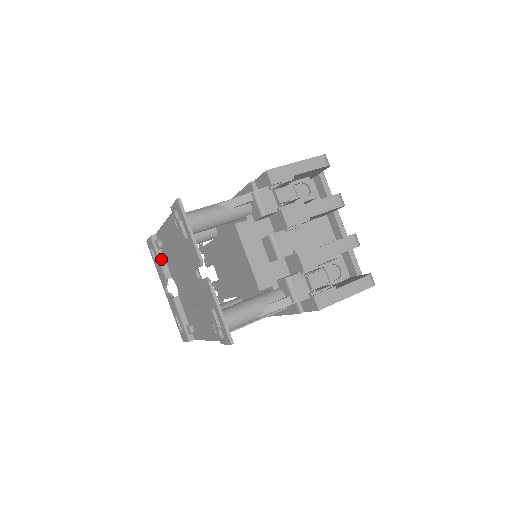
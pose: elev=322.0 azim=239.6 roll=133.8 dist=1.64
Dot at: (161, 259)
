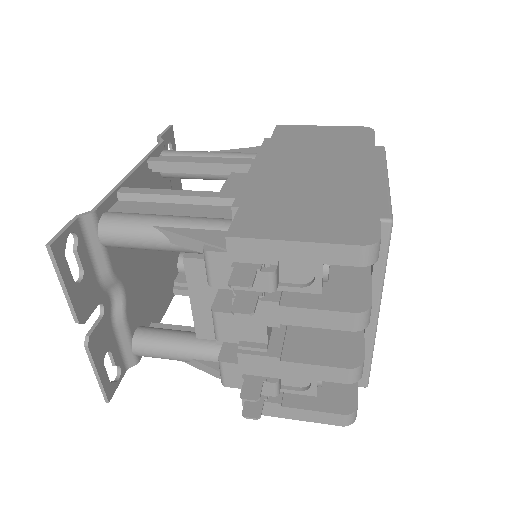
Dot at: occluded
